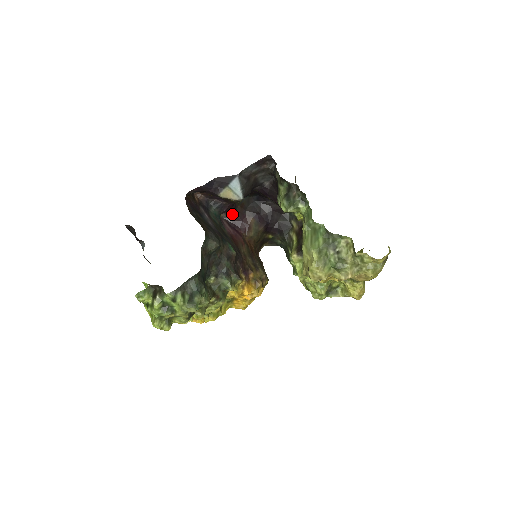
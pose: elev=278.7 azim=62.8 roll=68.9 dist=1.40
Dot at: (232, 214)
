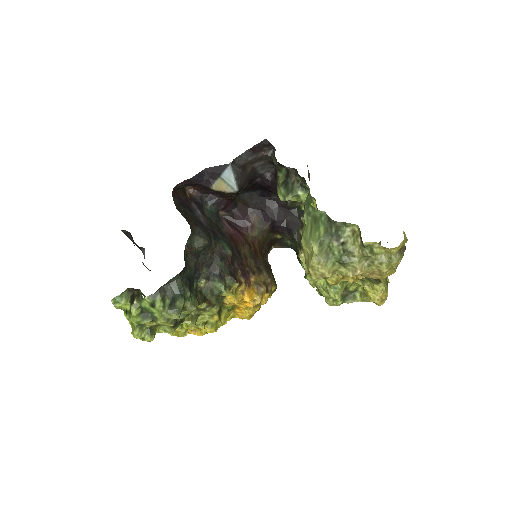
Dot at: (232, 212)
